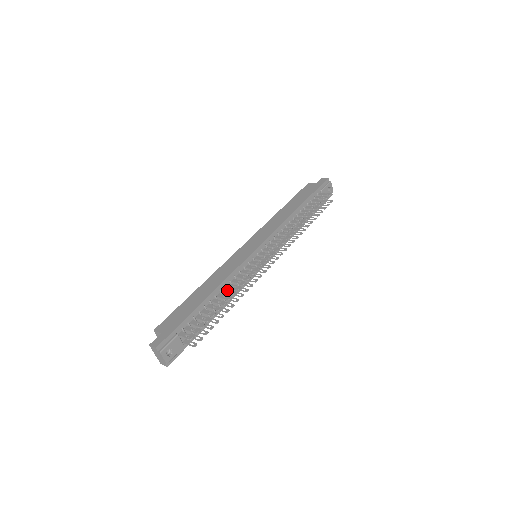
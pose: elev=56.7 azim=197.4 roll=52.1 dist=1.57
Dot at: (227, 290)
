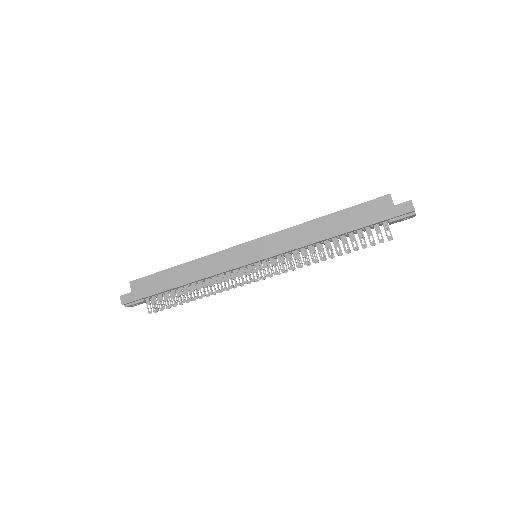
Dot at: (201, 286)
